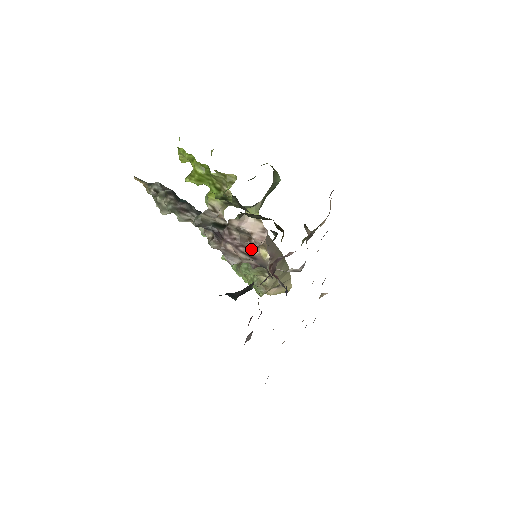
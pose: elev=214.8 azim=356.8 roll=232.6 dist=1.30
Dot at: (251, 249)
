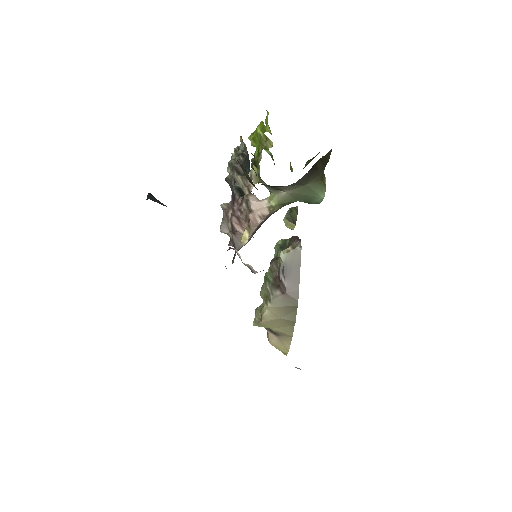
Dot at: (241, 226)
